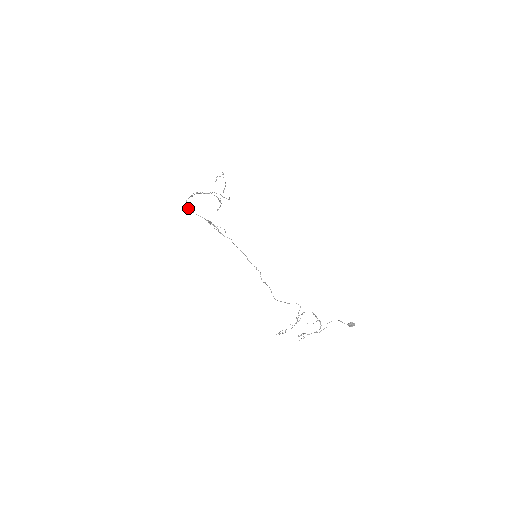
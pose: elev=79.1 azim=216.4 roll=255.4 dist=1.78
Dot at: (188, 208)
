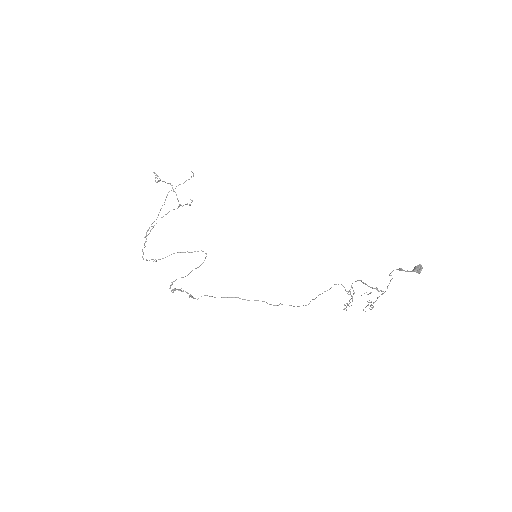
Dot at: occluded
